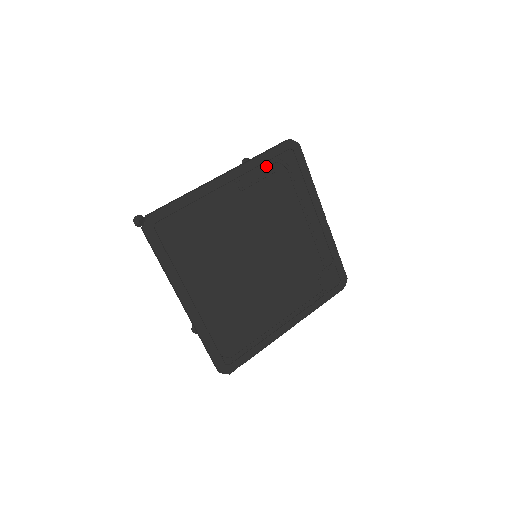
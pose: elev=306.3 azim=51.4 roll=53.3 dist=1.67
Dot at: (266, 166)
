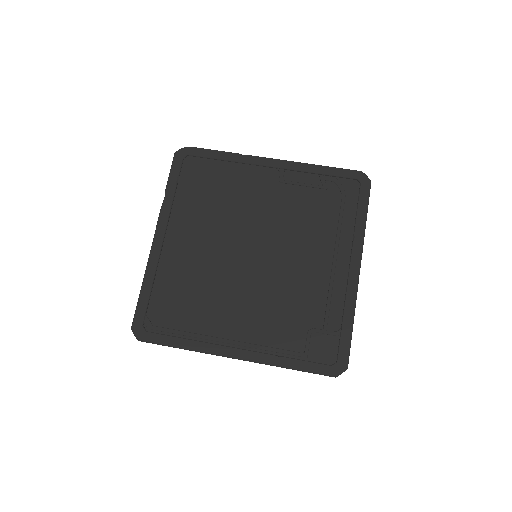
Dot at: (320, 178)
